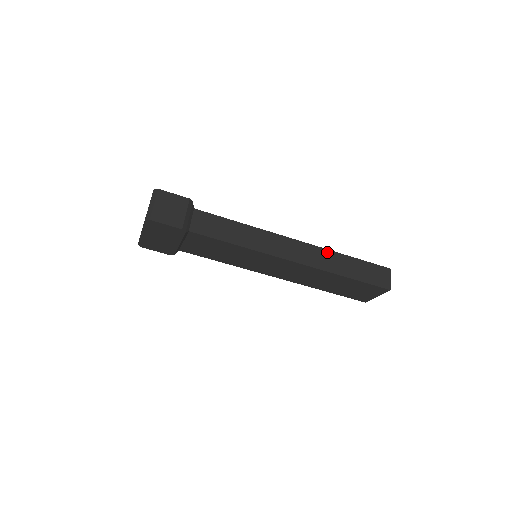
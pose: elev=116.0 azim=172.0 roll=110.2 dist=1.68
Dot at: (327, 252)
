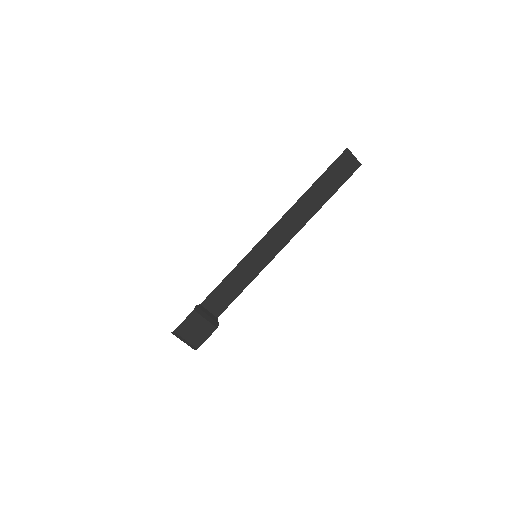
Dot at: (297, 205)
